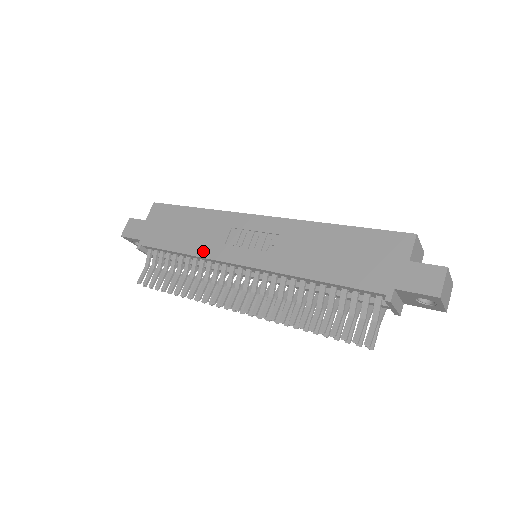
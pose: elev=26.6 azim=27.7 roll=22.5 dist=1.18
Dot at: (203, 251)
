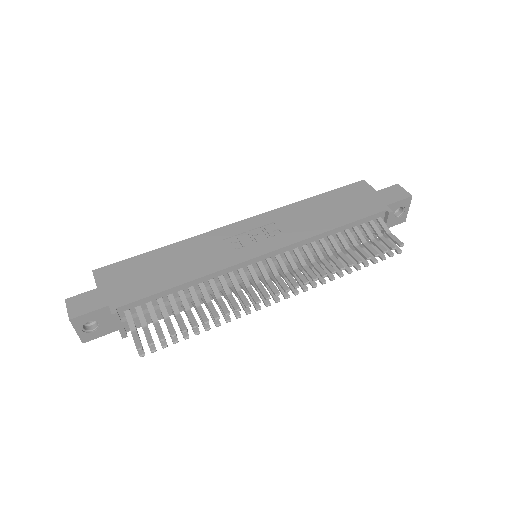
Dot at: (211, 268)
